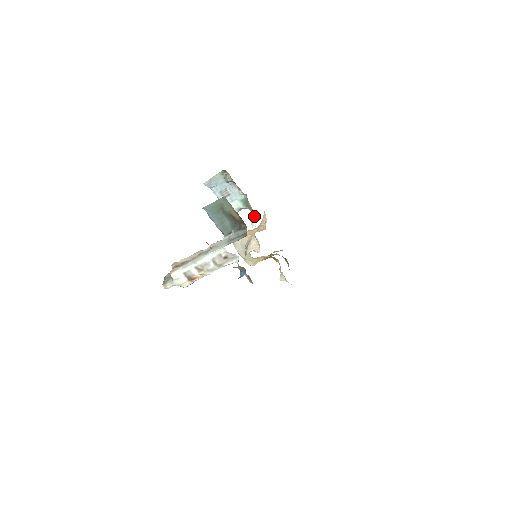
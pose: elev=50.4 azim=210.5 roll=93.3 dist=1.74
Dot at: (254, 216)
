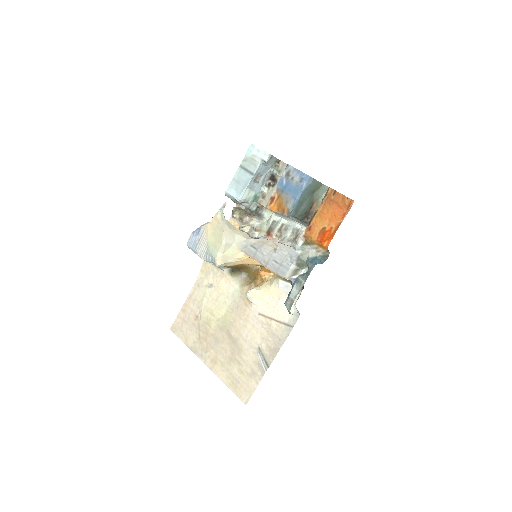
Dot at: occluded
